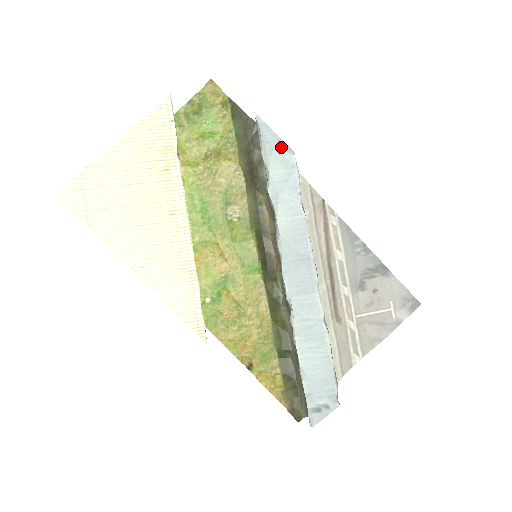
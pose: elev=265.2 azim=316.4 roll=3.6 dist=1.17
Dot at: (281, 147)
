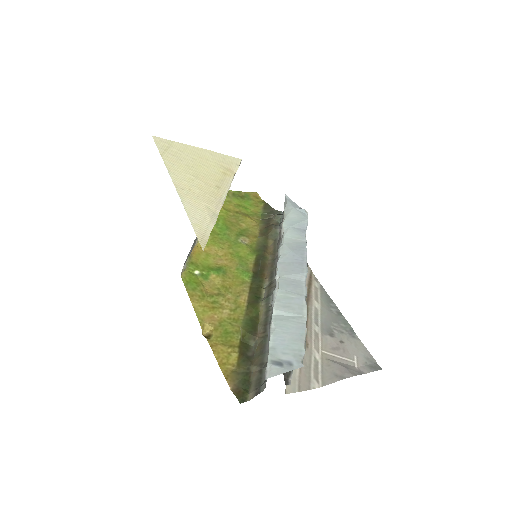
Dot at: (299, 209)
